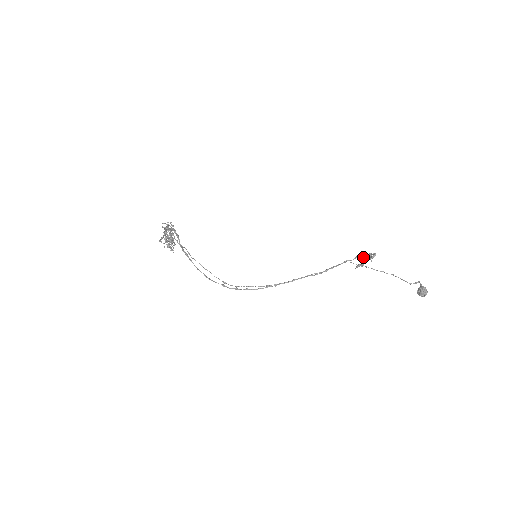
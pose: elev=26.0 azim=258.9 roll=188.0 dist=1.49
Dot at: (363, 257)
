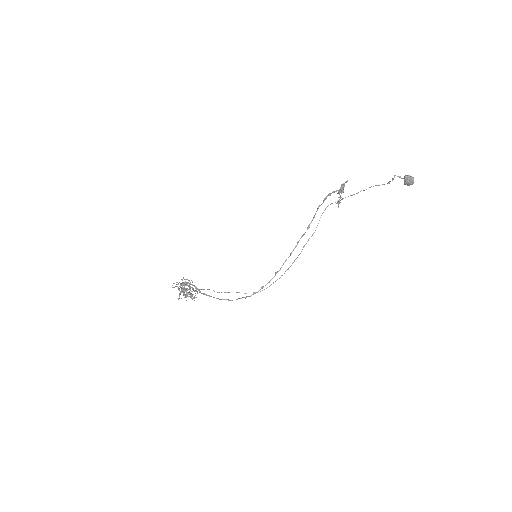
Dot at: occluded
